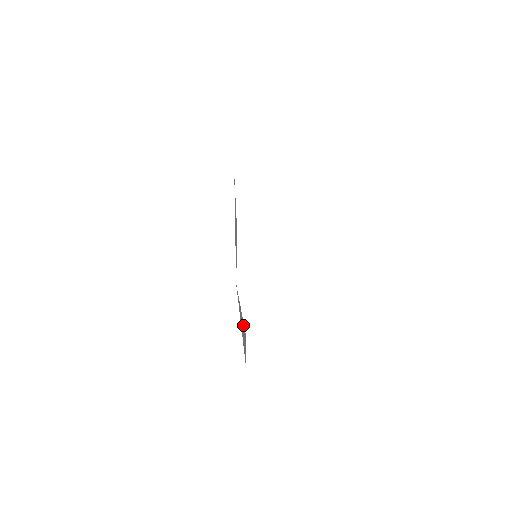
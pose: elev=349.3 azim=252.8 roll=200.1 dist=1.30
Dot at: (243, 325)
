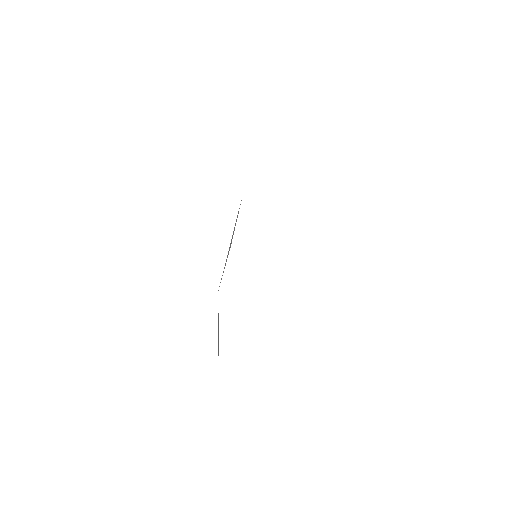
Dot at: occluded
